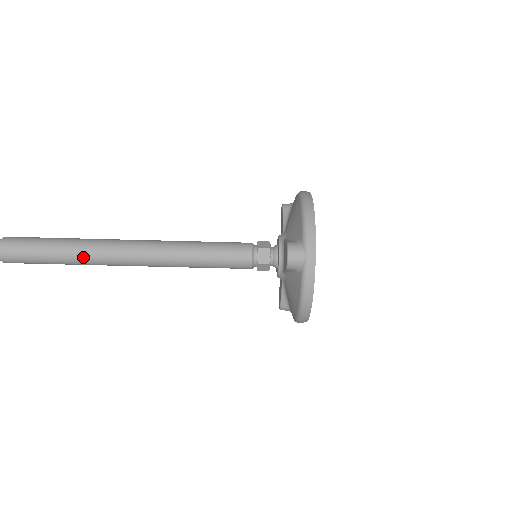
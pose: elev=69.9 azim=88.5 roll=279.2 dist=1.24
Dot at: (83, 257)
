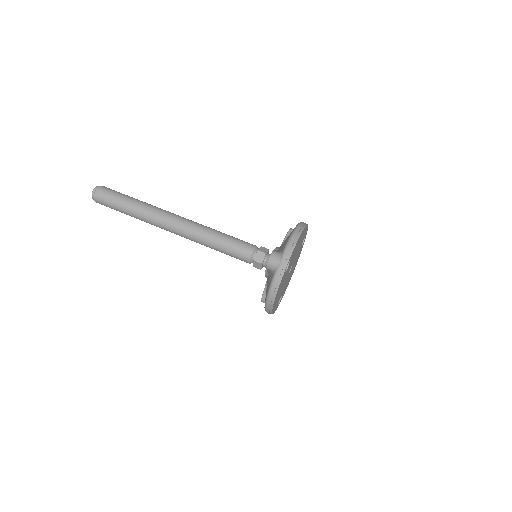
Dot at: (144, 215)
